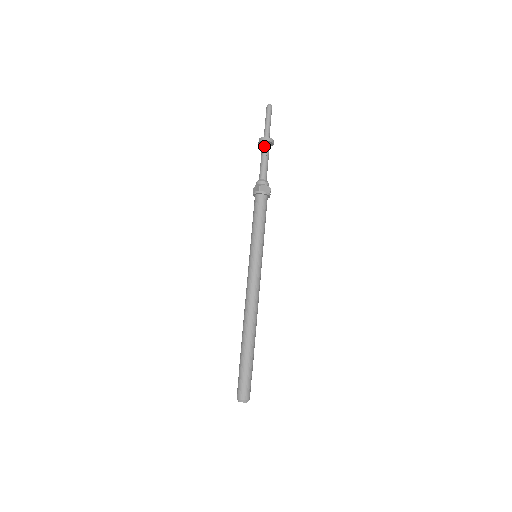
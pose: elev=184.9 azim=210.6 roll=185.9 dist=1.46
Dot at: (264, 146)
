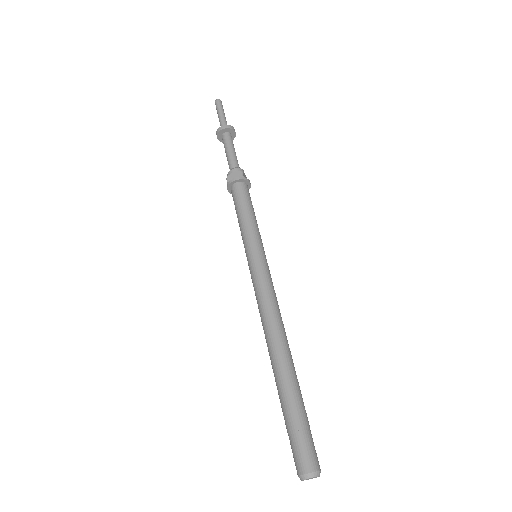
Dot at: (228, 135)
